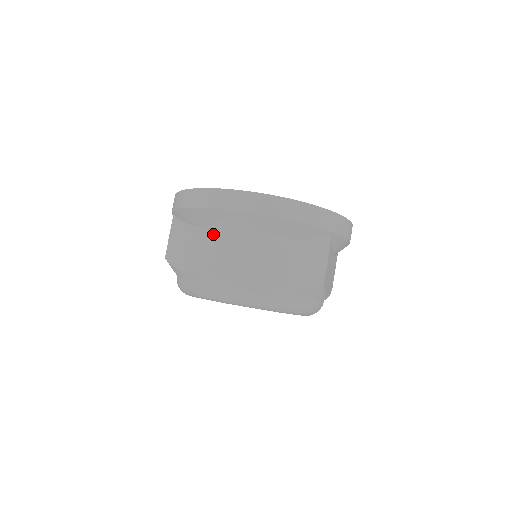
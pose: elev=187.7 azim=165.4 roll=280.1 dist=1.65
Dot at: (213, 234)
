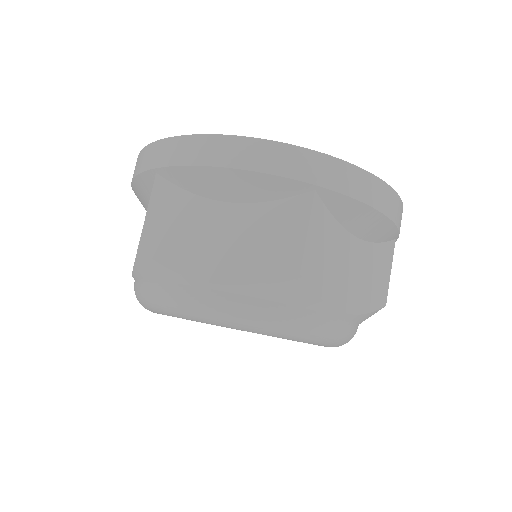
Dot at: (264, 219)
